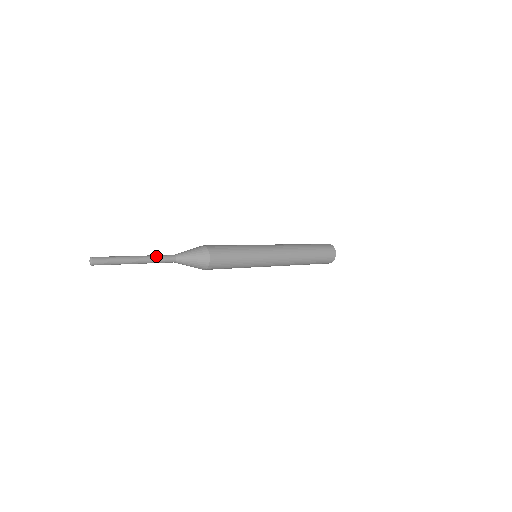
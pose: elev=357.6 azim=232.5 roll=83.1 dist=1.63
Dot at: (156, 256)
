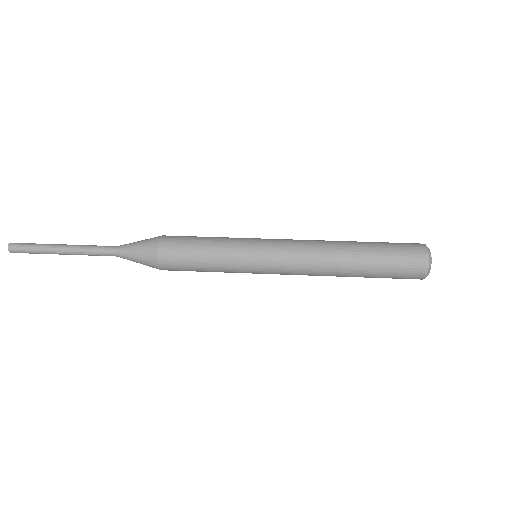
Dot at: (88, 248)
